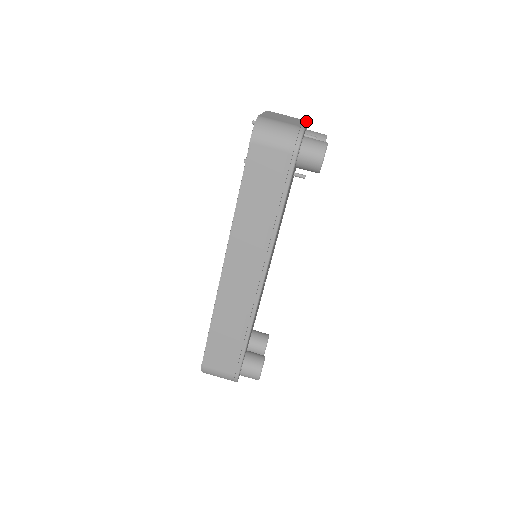
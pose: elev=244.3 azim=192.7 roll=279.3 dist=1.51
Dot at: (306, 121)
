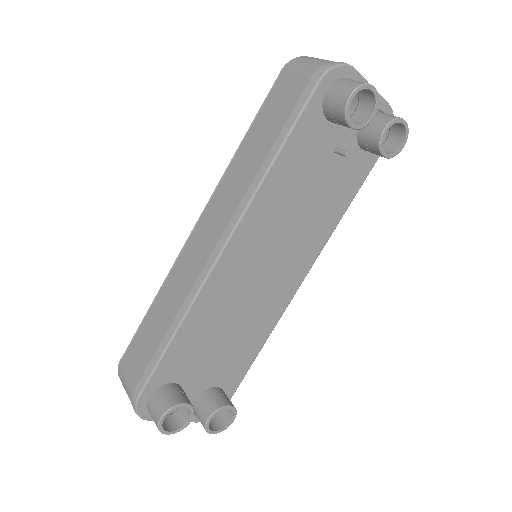
Dot at: occluded
